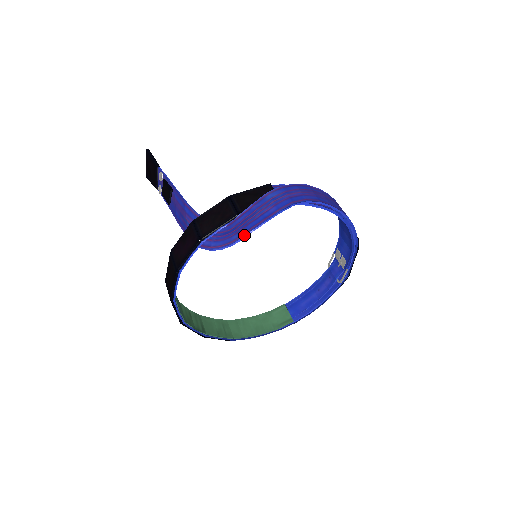
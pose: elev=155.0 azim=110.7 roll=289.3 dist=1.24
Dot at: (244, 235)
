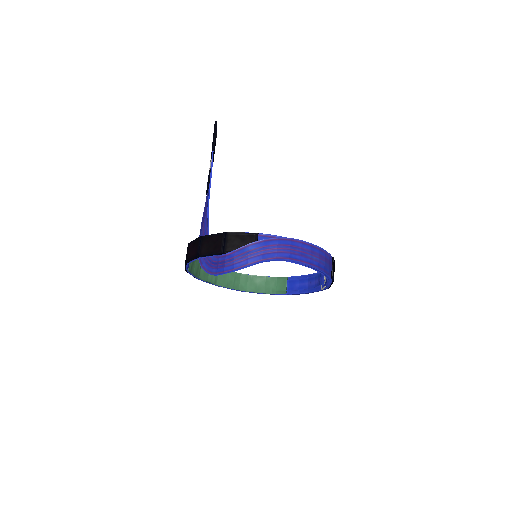
Dot at: (218, 274)
